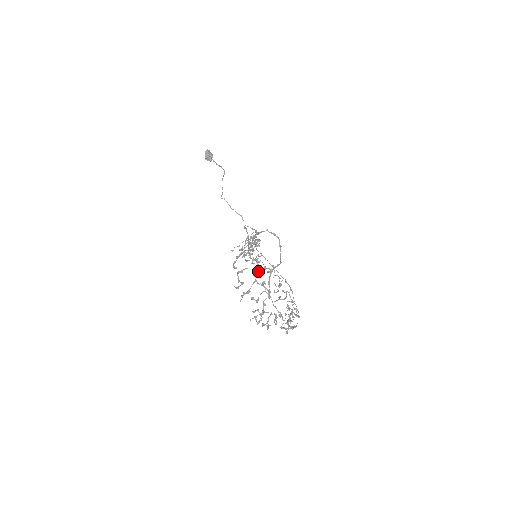
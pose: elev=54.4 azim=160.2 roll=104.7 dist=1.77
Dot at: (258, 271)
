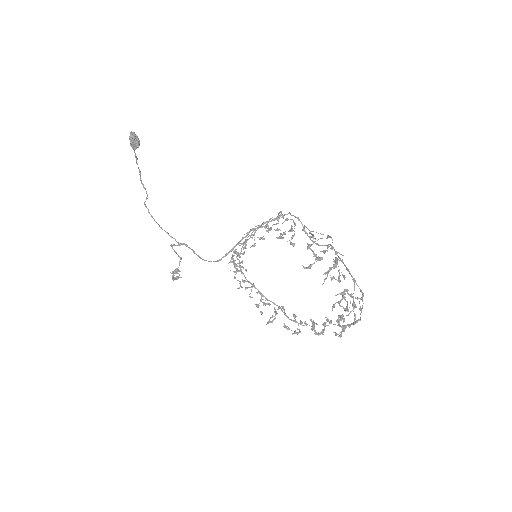
Dot at: (328, 244)
